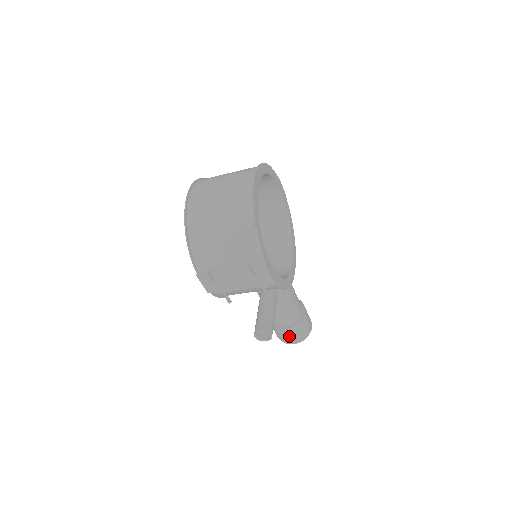
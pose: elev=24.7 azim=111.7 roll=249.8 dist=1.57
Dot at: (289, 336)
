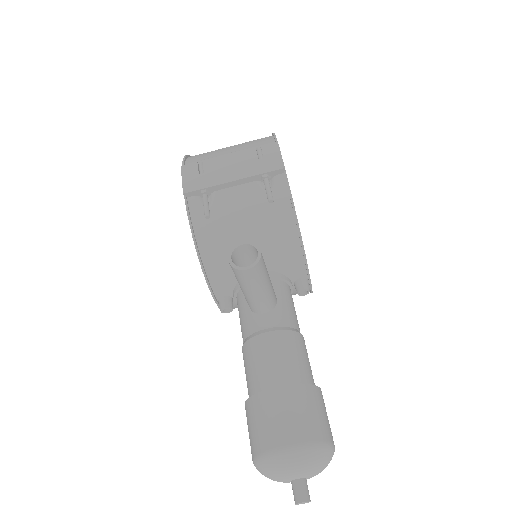
Dot at: (284, 415)
